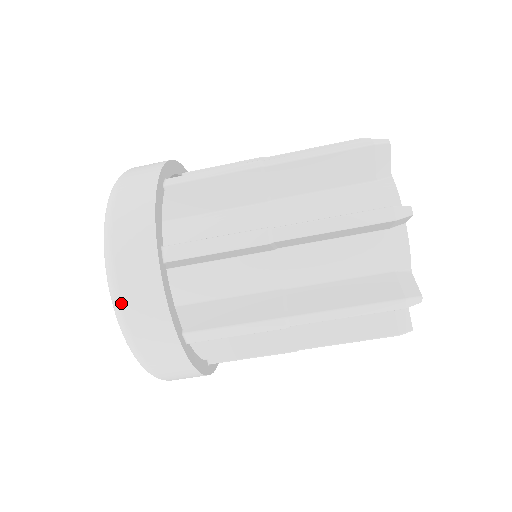
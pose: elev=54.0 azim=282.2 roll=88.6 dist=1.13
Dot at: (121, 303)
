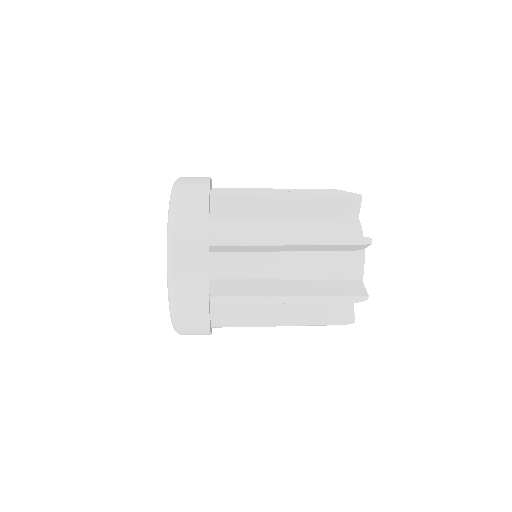
Dot at: occluded
